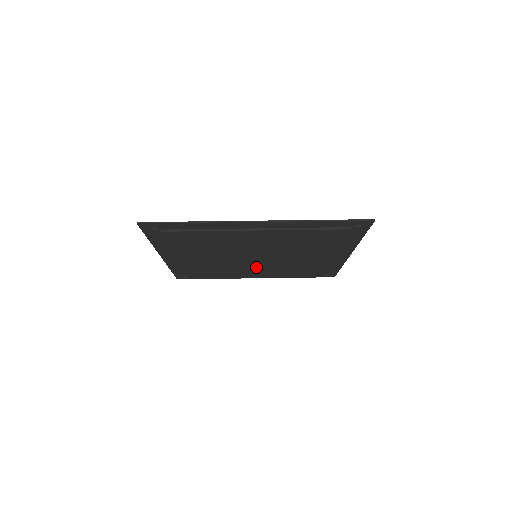
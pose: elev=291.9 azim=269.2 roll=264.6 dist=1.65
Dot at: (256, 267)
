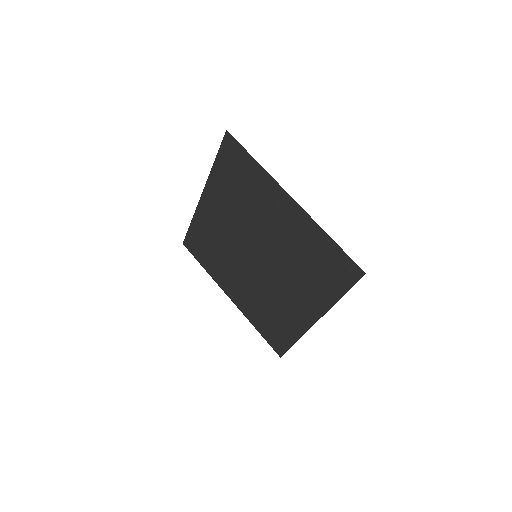
Dot at: (244, 275)
